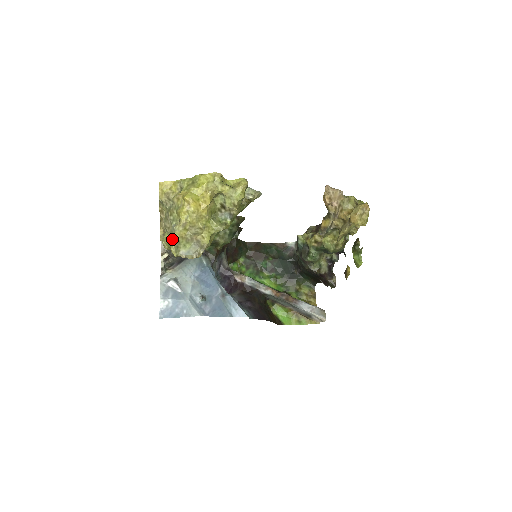
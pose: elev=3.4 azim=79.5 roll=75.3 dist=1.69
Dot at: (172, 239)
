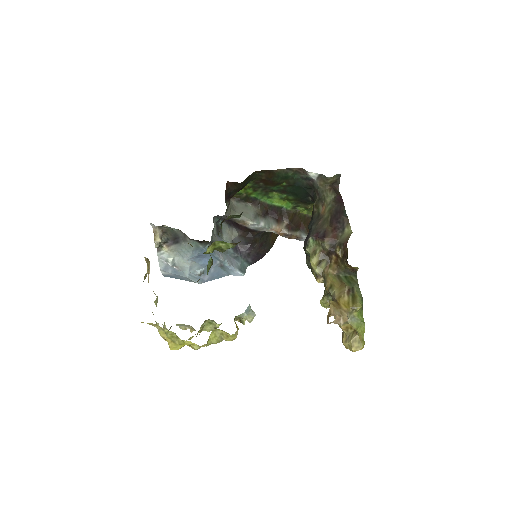
Dot at: (164, 323)
